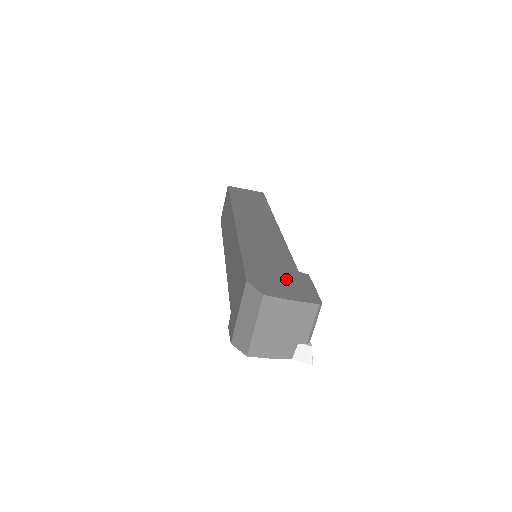
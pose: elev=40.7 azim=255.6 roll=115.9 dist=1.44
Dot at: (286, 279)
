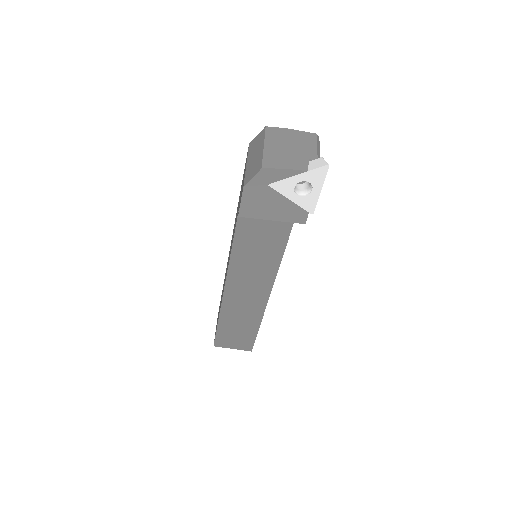
Dot at: occluded
